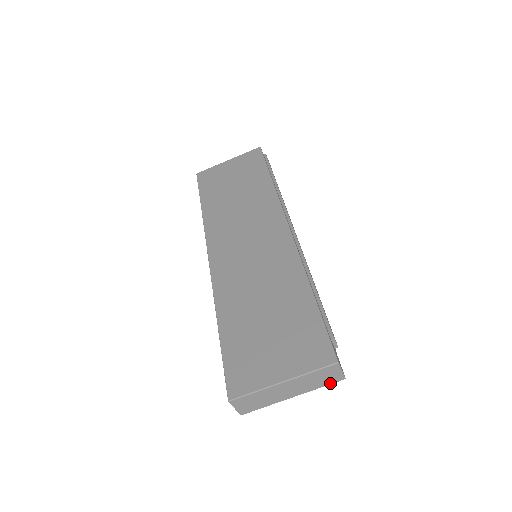
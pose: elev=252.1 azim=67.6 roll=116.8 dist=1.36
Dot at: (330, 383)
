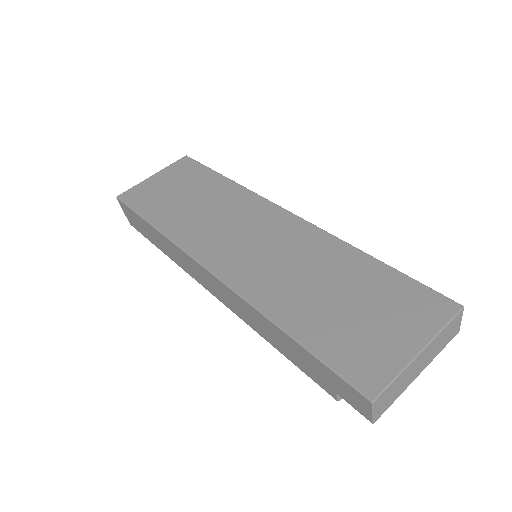
Dot at: (449, 341)
